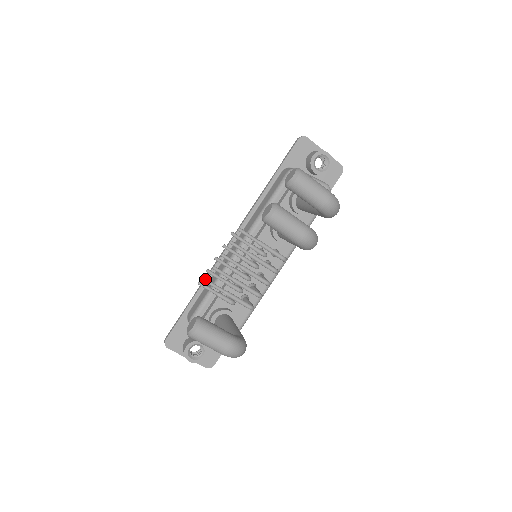
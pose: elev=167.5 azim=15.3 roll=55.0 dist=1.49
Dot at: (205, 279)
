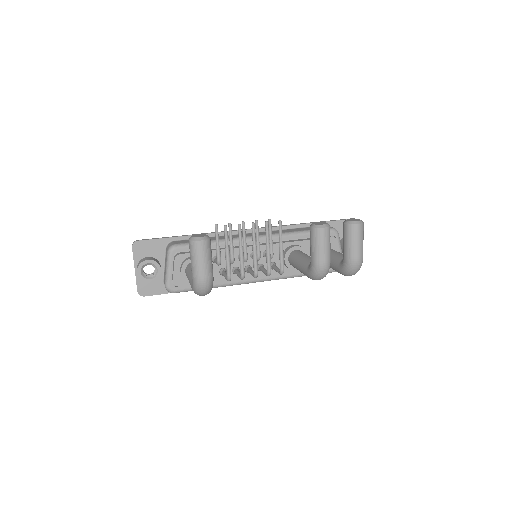
Dot at: occluded
